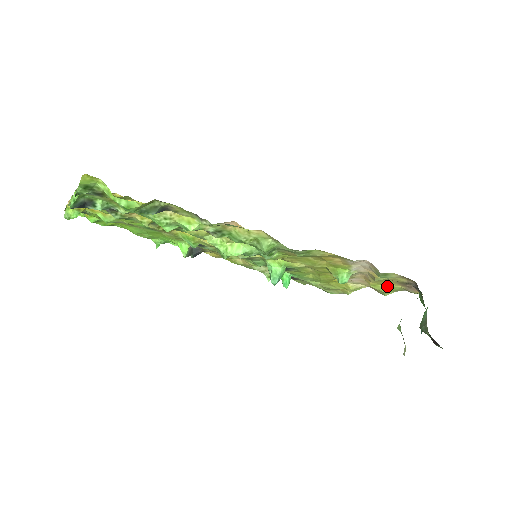
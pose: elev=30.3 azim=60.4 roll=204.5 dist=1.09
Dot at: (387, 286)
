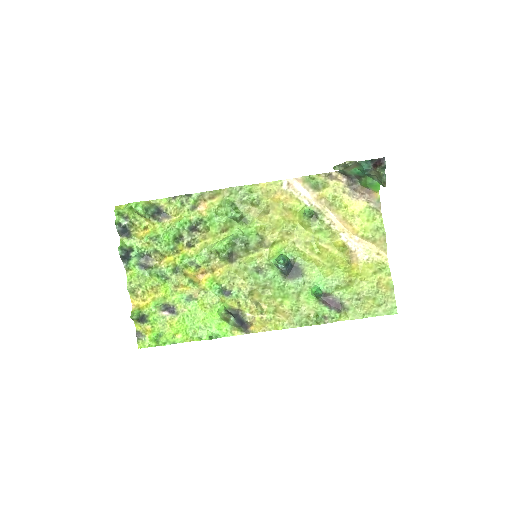
Dot at: (363, 216)
